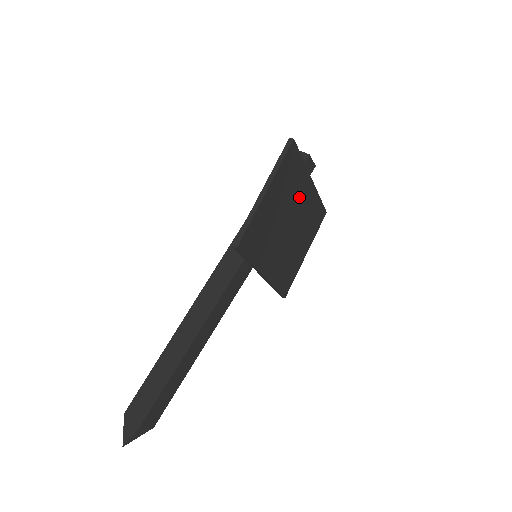
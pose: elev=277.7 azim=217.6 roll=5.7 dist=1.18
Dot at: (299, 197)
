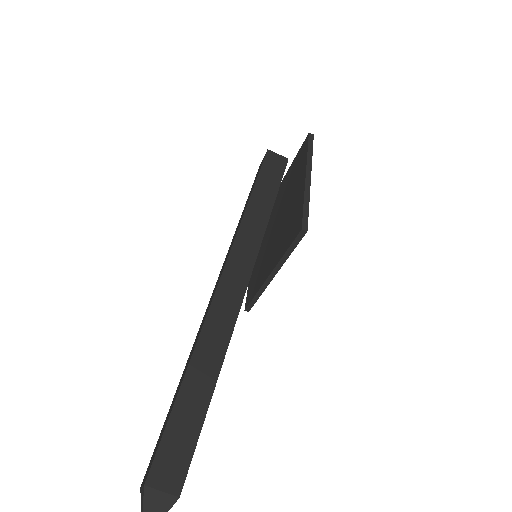
Dot at: occluded
